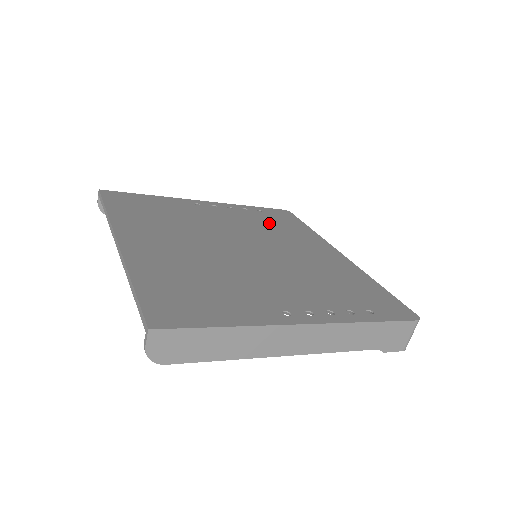
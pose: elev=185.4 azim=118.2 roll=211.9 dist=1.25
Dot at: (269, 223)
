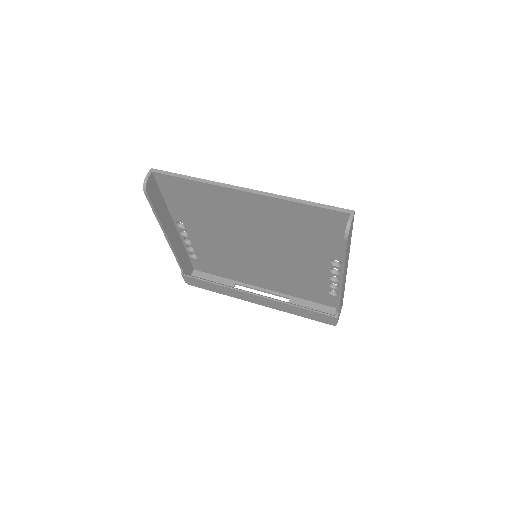
Dot at: occluded
